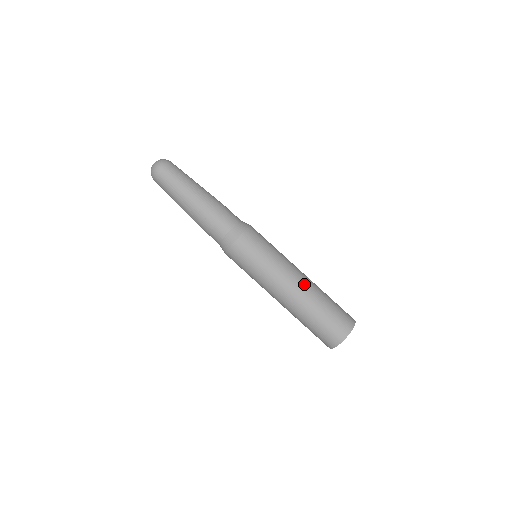
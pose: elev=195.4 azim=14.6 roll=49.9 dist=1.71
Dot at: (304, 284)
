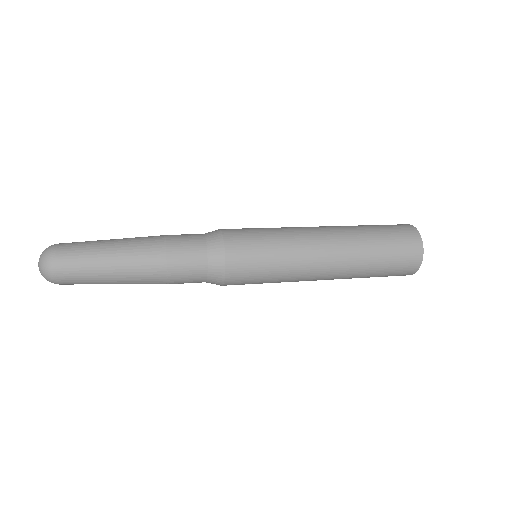
Dot at: (331, 228)
